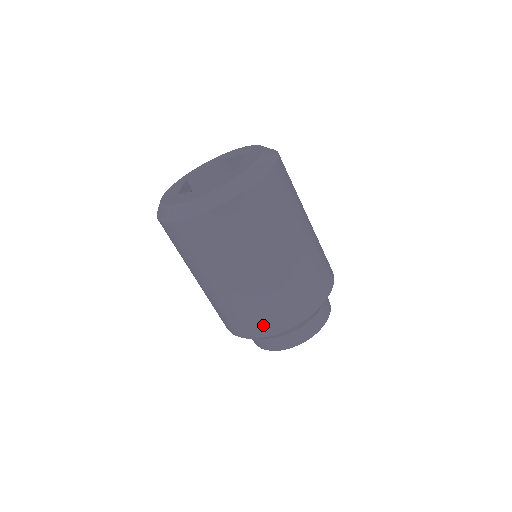
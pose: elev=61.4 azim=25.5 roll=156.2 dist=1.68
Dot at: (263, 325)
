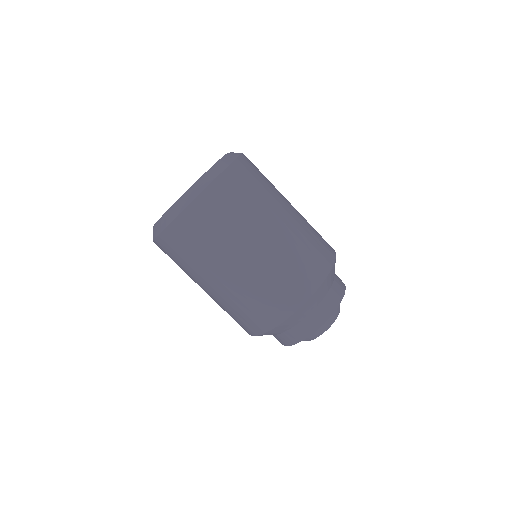
Dot at: (259, 321)
